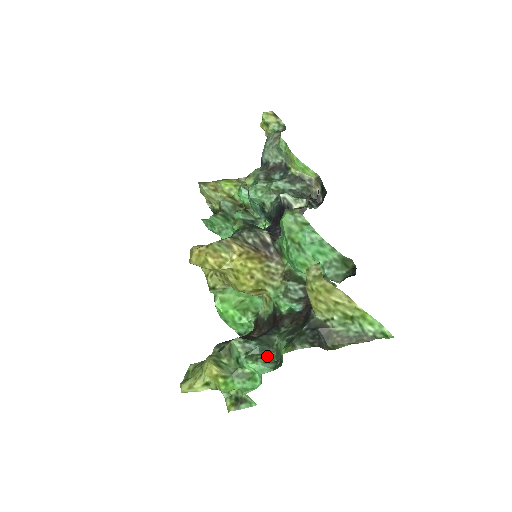
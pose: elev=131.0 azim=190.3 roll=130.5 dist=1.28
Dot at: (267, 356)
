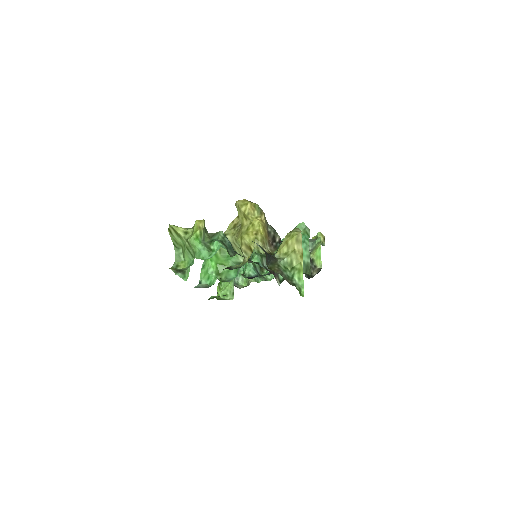
Dot at: (229, 251)
